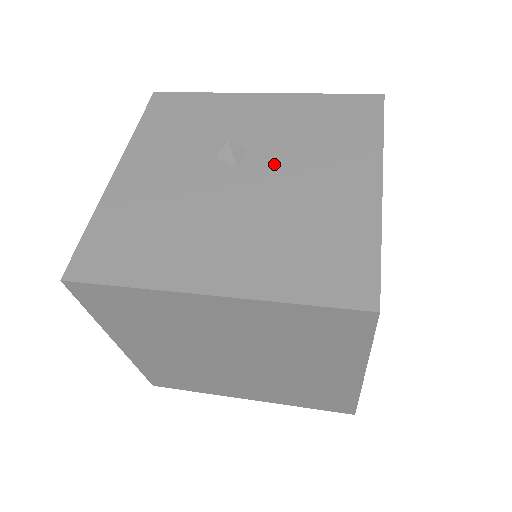
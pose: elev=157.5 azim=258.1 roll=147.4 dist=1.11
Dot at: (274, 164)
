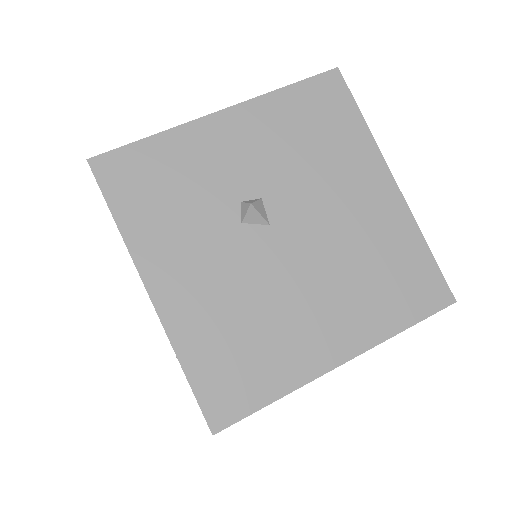
Dot at: (300, 204)
